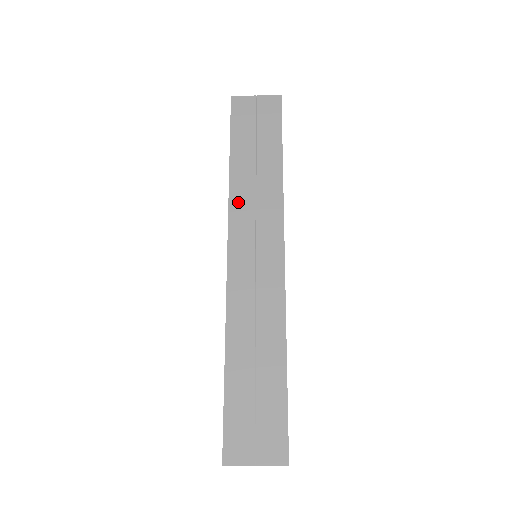
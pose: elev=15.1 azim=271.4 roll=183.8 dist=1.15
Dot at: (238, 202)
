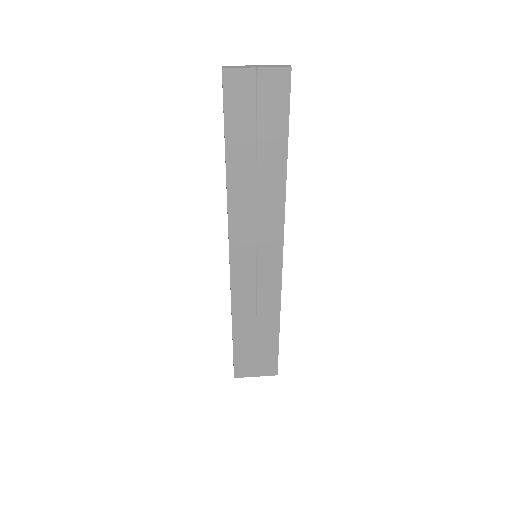
Dot at: (238, 211)
